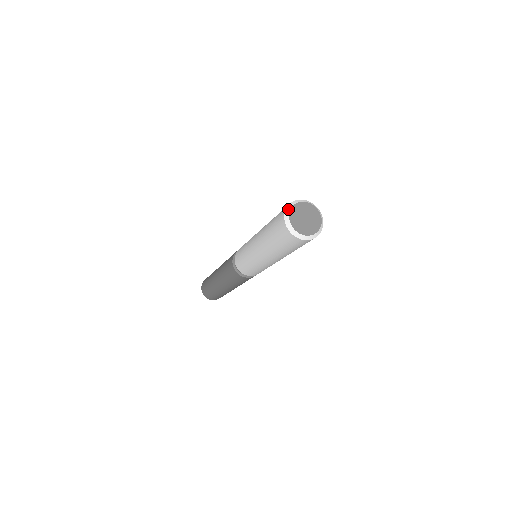
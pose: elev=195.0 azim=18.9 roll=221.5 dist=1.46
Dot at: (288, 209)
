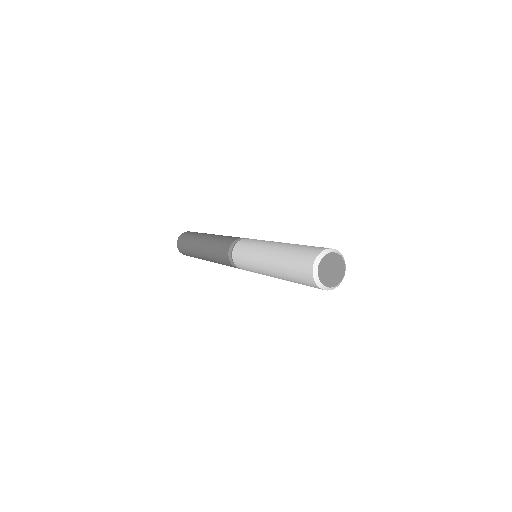
Dot at: (318, 260)
